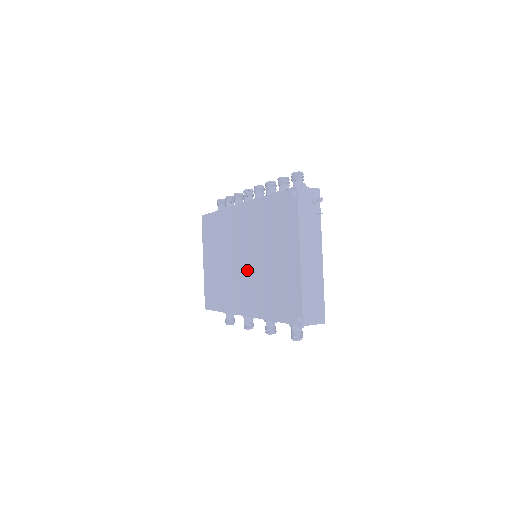
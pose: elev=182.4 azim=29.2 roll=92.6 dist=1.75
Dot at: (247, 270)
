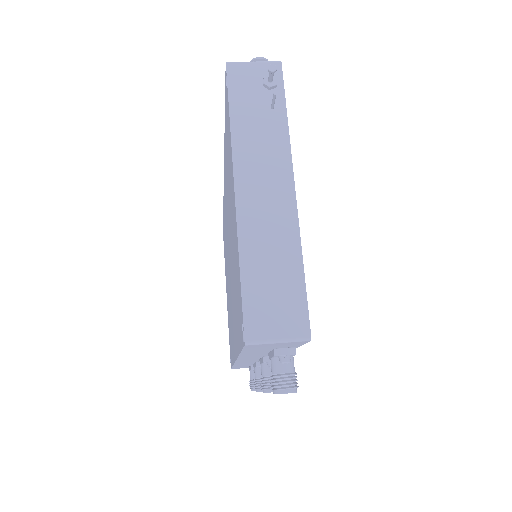
Dot at: (230, 276)
